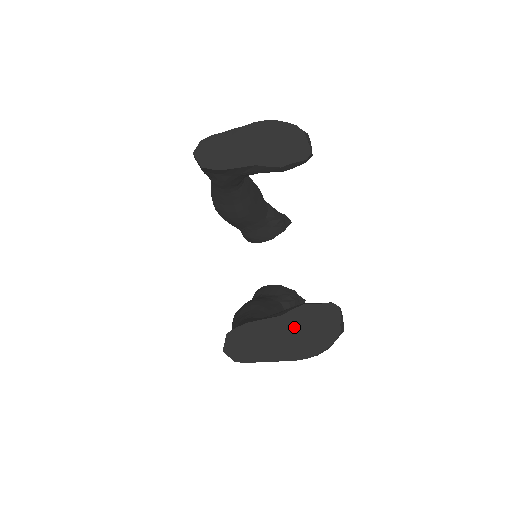
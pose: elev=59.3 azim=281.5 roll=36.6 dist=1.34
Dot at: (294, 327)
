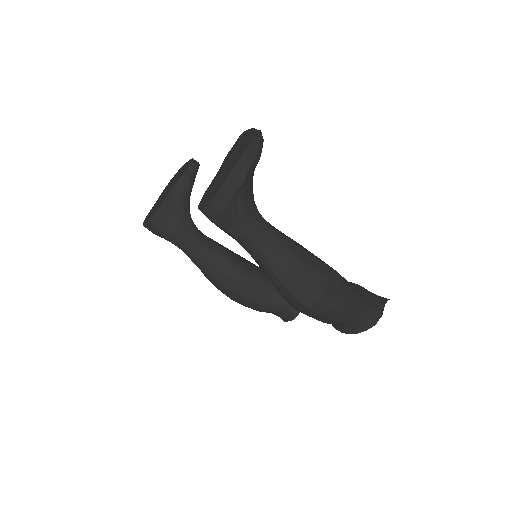
Dot at: (229, 159)
